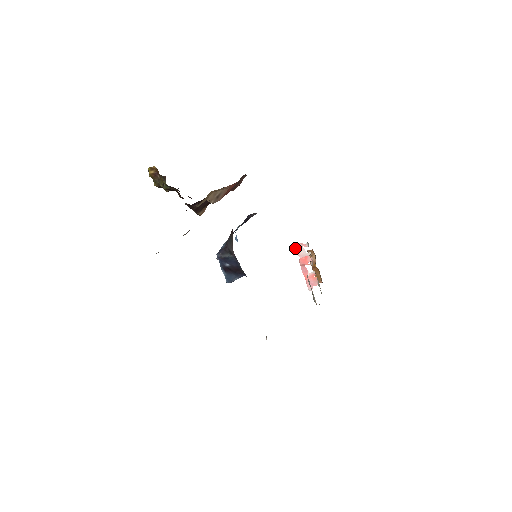
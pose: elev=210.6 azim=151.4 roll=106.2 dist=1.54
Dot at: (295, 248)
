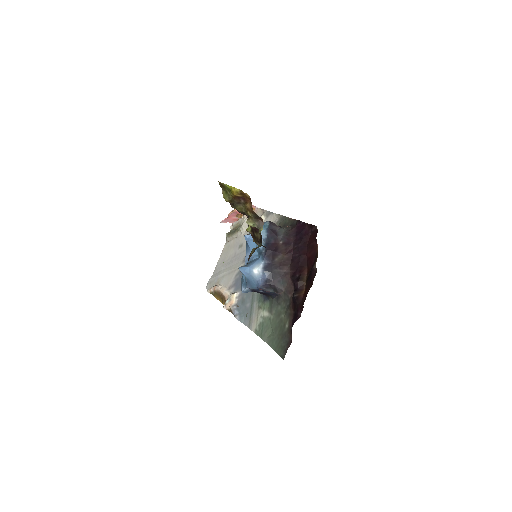
Dot at: occluded
